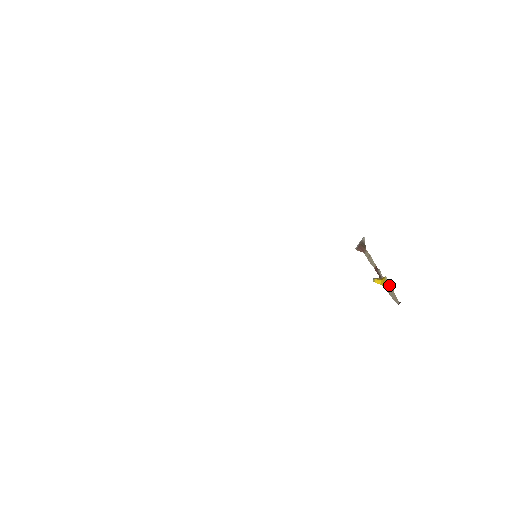
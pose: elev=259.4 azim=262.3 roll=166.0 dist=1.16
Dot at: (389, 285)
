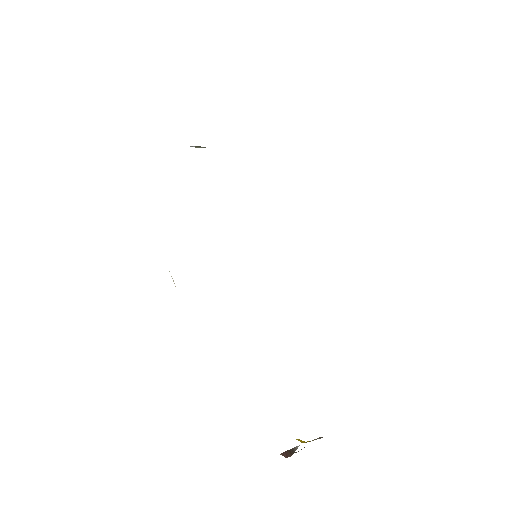
Dot at: occluded
